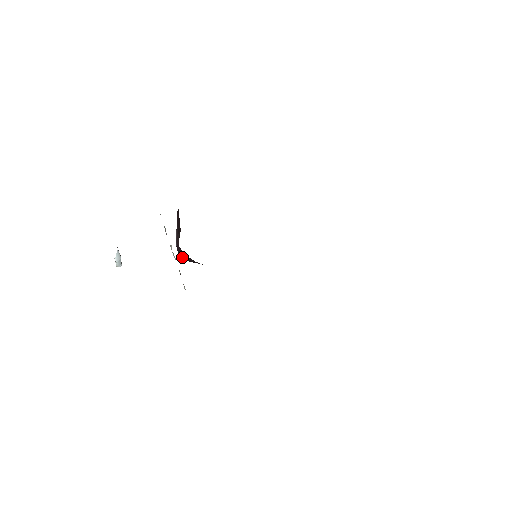
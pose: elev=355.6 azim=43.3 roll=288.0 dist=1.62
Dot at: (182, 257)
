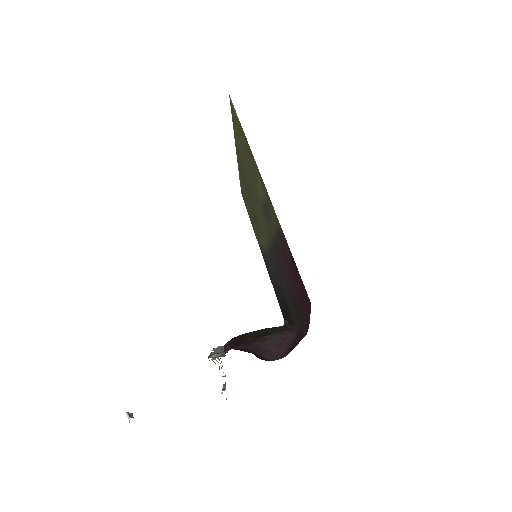
Dot at: (270, 357)
